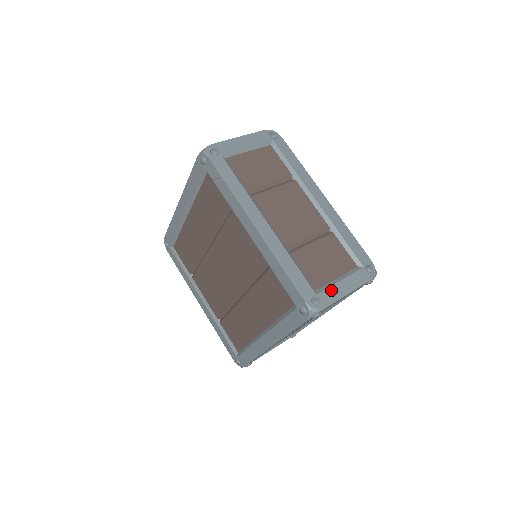
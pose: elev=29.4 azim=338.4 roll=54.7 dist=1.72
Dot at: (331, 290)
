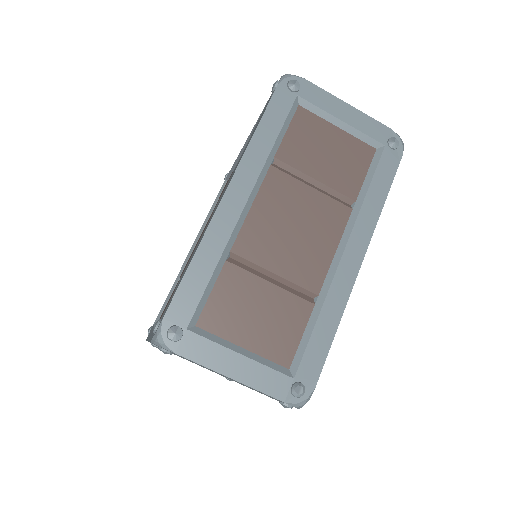
Dot at: (212, 347)
